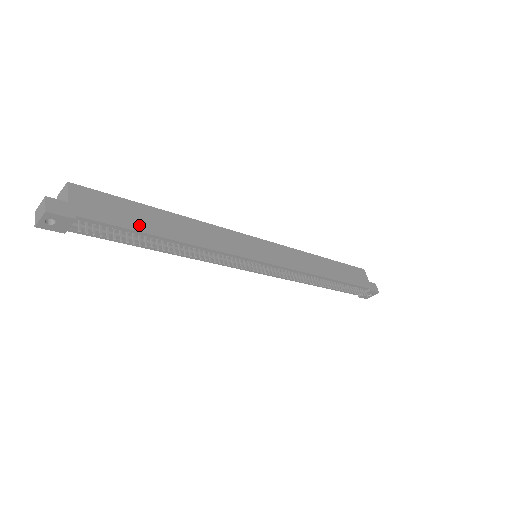
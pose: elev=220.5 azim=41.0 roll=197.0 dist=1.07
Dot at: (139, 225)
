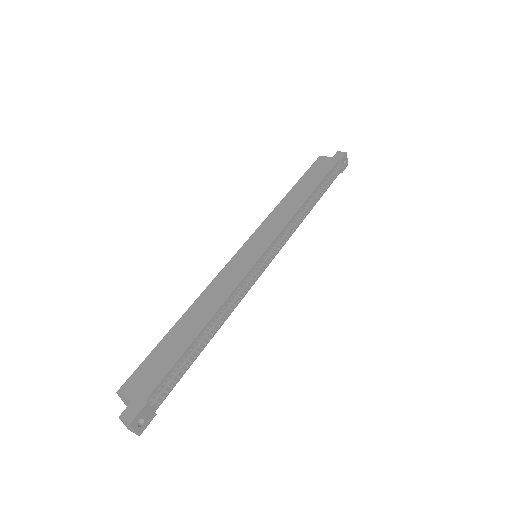
Dot at: (178, 350)
